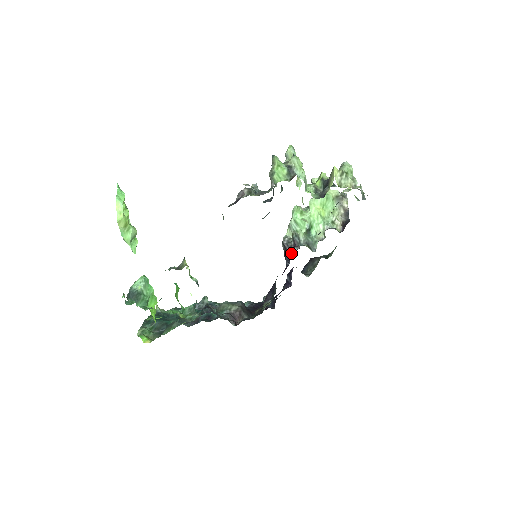
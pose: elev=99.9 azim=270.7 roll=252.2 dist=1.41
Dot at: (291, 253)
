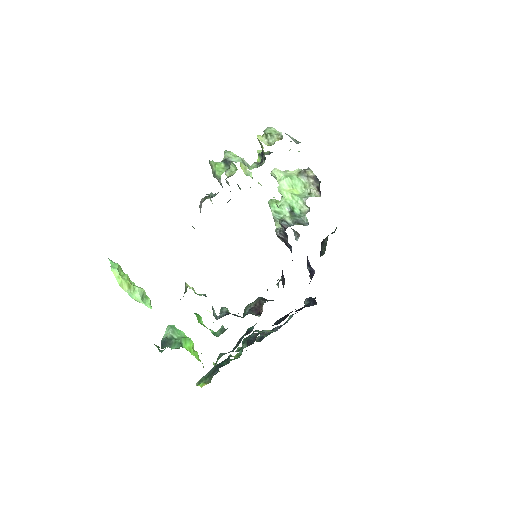
Dot at: (287, 237)
